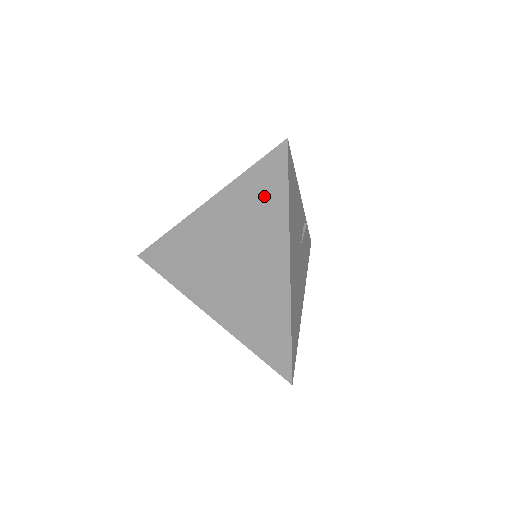
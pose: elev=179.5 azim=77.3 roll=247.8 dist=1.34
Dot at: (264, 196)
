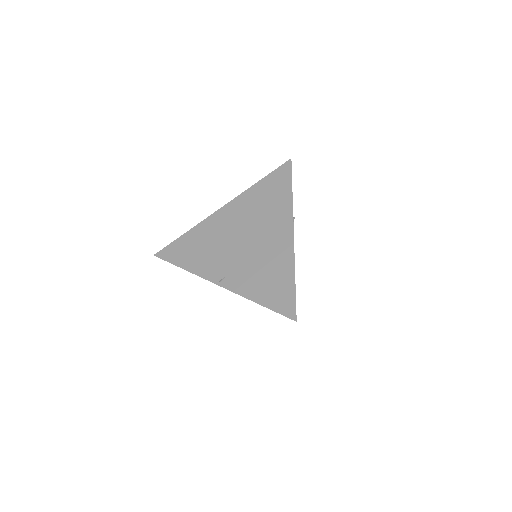
Dot at: occluded
